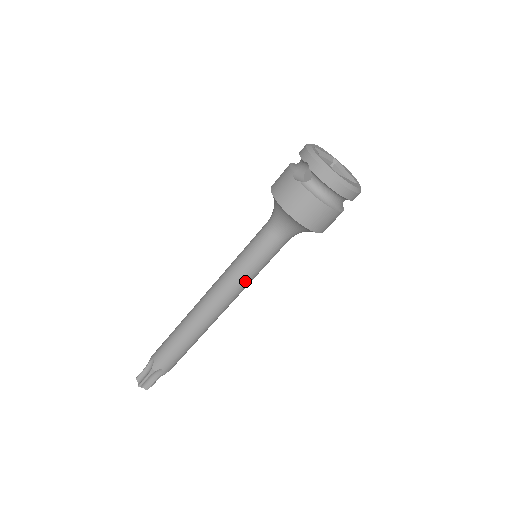
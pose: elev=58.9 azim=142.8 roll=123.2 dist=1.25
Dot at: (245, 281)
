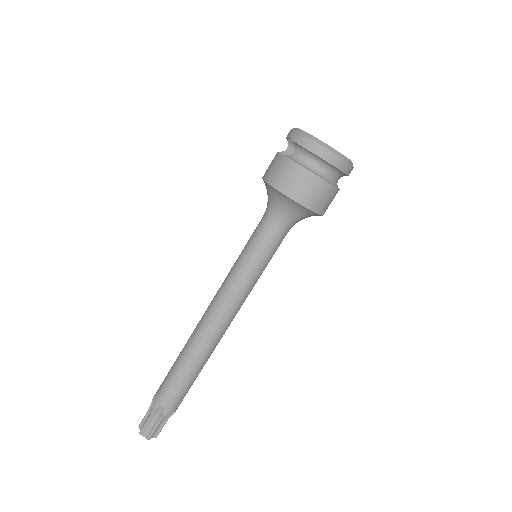
Dot at: (244, 282)
